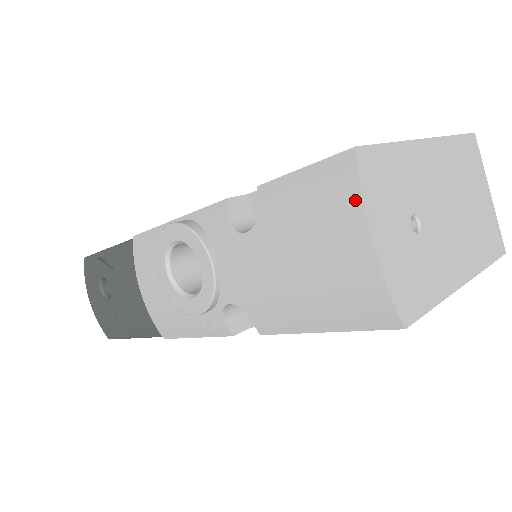
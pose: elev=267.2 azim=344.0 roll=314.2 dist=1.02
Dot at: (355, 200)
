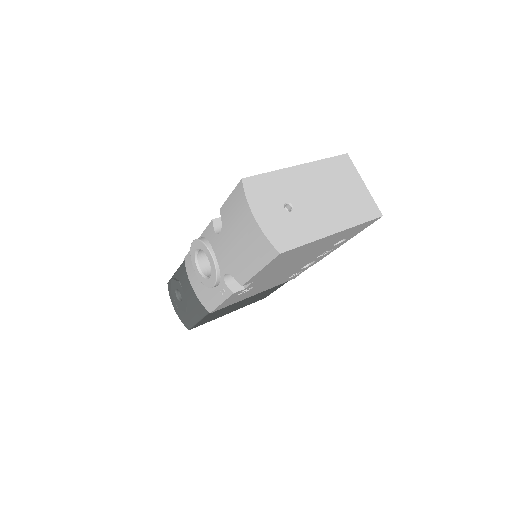
Dot at: (245, 201)
